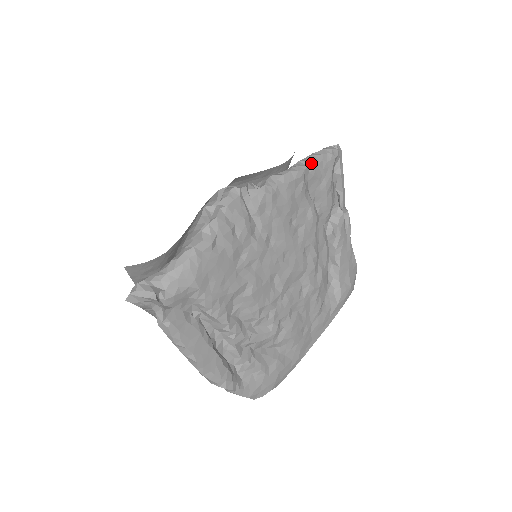
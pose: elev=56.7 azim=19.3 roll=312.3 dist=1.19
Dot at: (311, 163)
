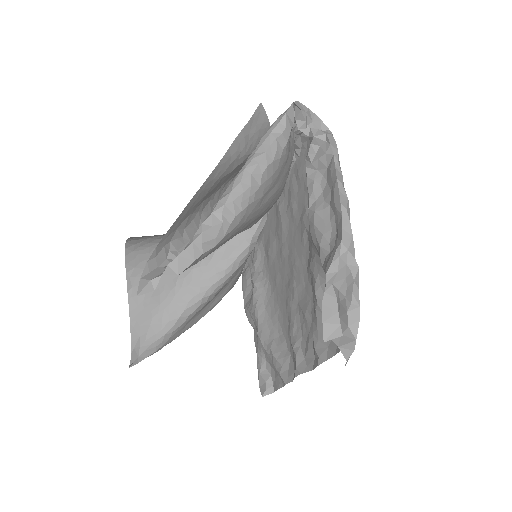
Dot at: occluded
